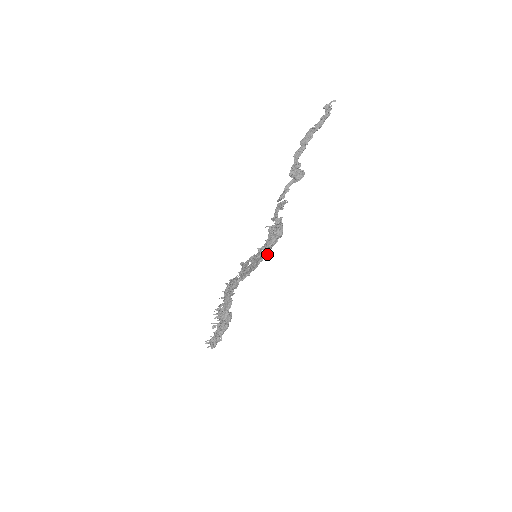
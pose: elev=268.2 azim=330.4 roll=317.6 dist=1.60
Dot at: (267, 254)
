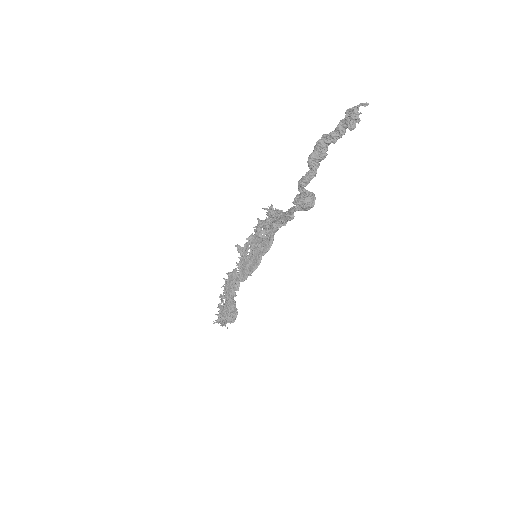
Dot at: (269, 248)
